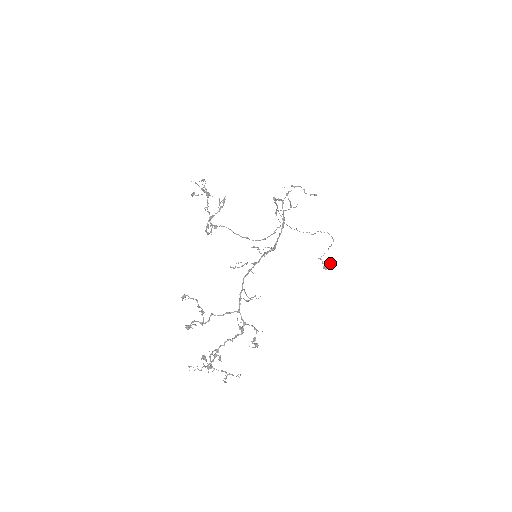
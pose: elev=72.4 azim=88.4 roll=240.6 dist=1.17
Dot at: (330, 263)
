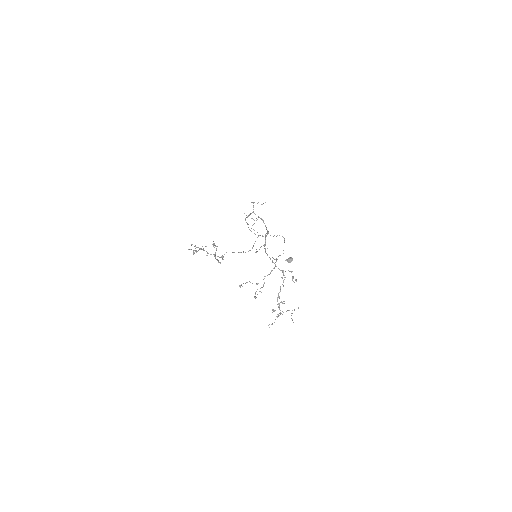
Dot at: (290, 258)
